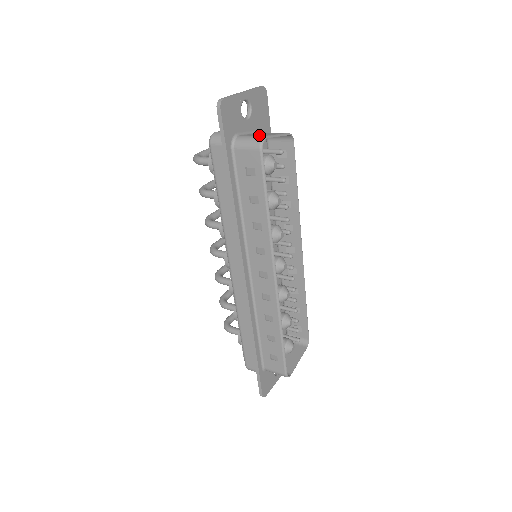
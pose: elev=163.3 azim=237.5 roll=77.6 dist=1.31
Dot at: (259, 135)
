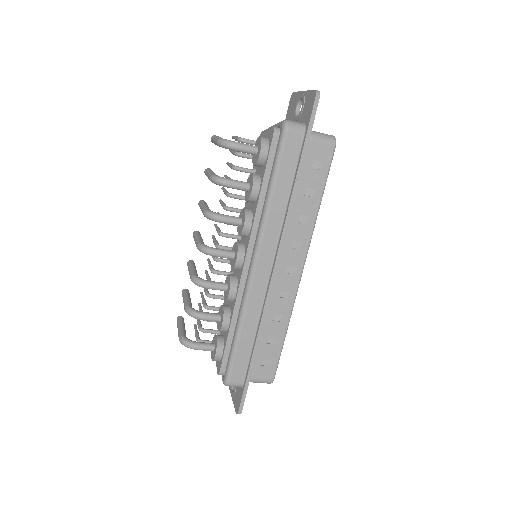
Dot at: occluded
